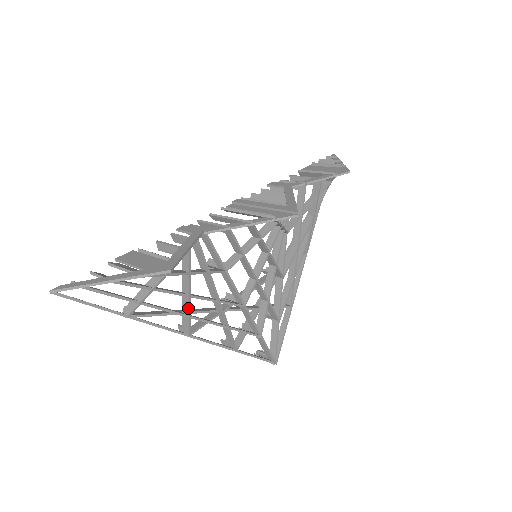
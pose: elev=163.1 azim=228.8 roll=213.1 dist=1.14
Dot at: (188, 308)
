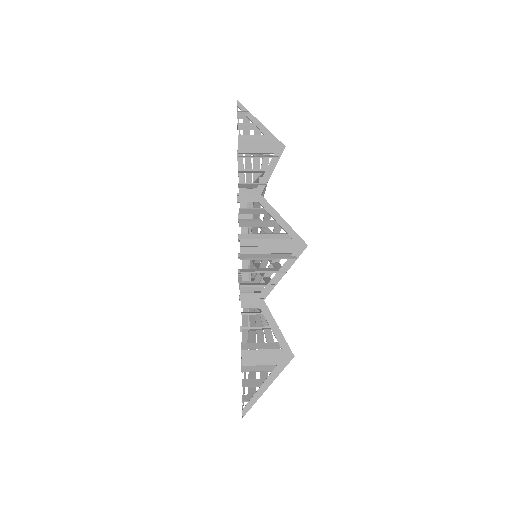
Dot at: occluded
